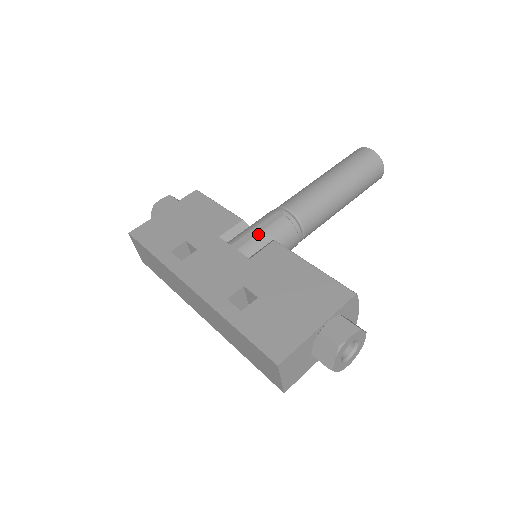
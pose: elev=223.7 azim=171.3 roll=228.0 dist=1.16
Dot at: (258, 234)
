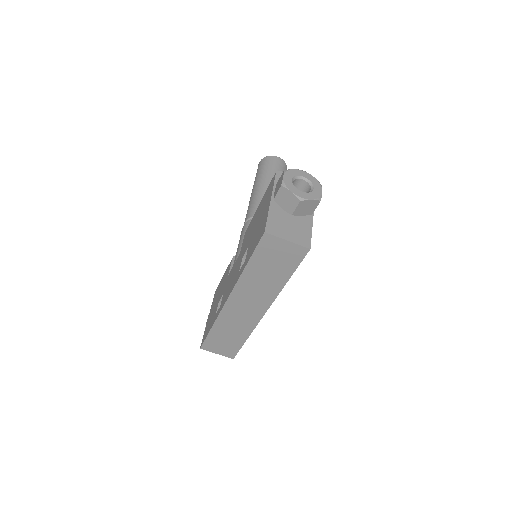
Dot at: (239, 245)
